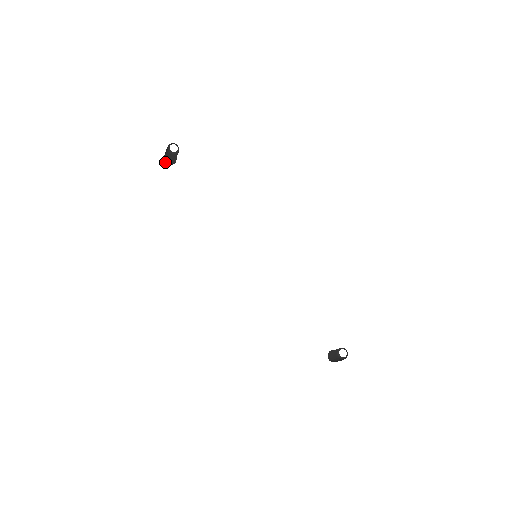
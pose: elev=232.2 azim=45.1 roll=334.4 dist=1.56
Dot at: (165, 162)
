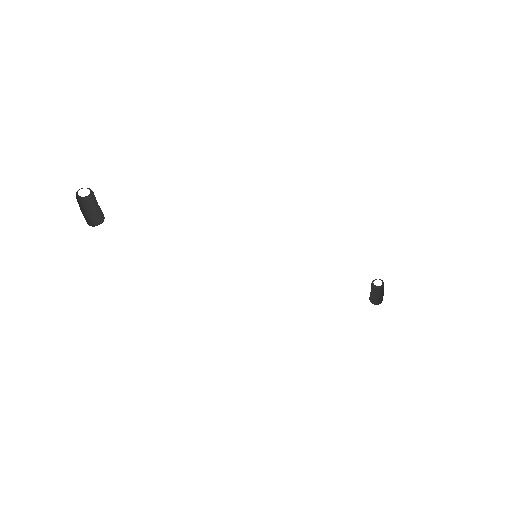
Dot at: (91, 225)
